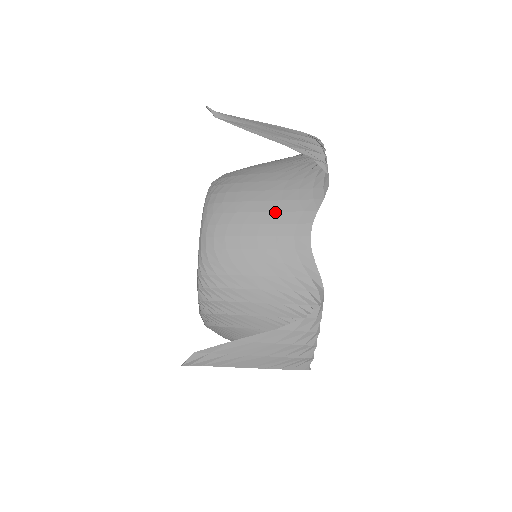
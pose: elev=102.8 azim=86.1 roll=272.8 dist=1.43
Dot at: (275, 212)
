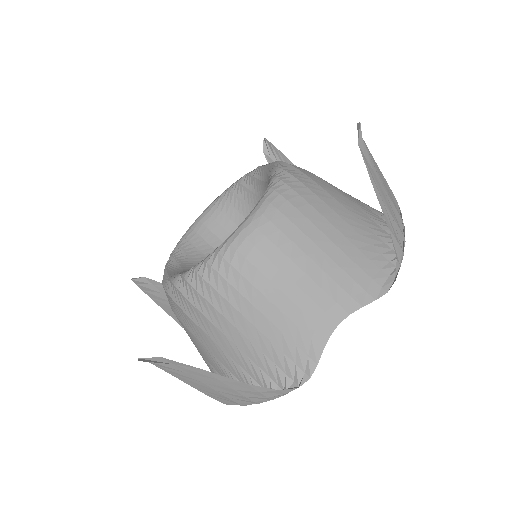
Dot at: (327, 274)
